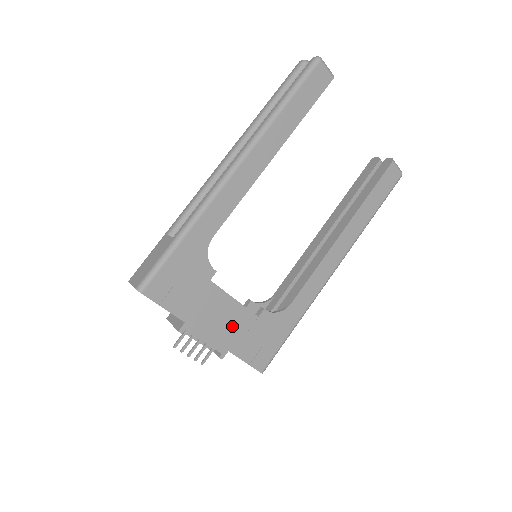
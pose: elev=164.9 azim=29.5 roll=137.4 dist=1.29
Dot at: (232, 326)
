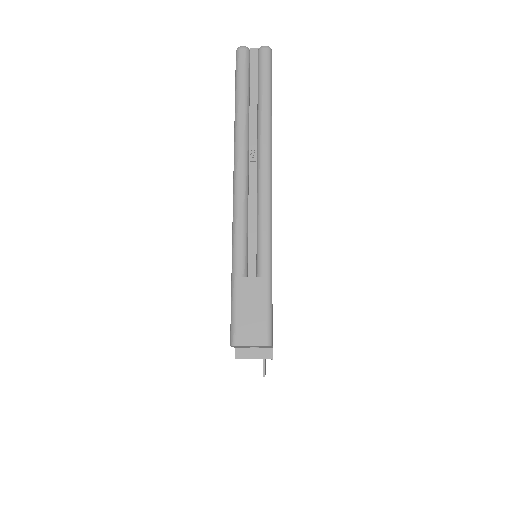
Dot at: occluded
